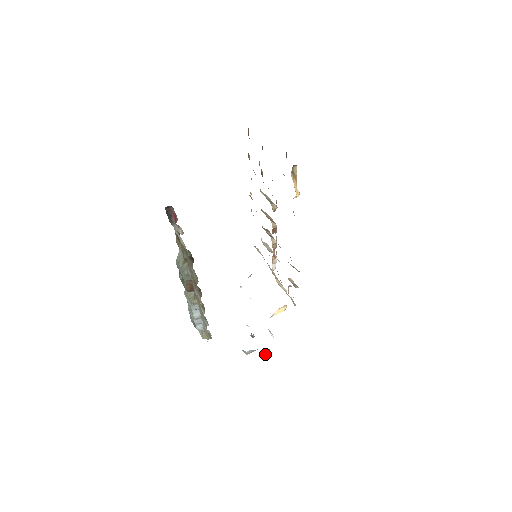
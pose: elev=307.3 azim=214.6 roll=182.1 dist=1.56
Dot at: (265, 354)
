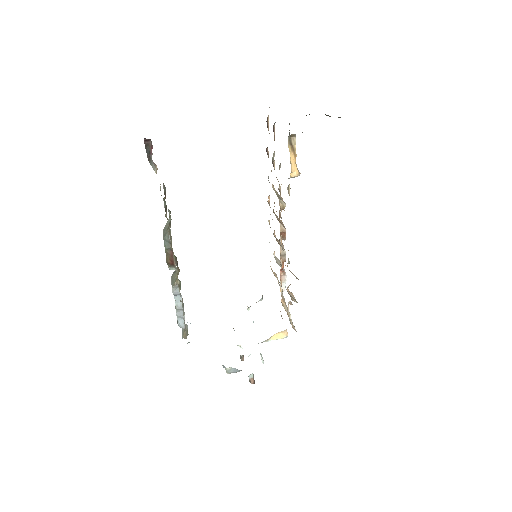
Dot at: (249, 379)
